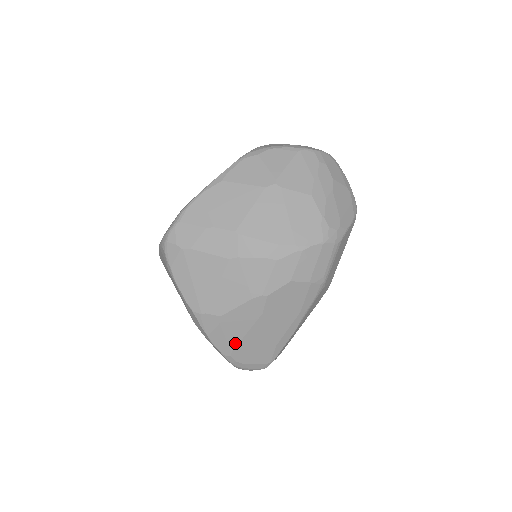
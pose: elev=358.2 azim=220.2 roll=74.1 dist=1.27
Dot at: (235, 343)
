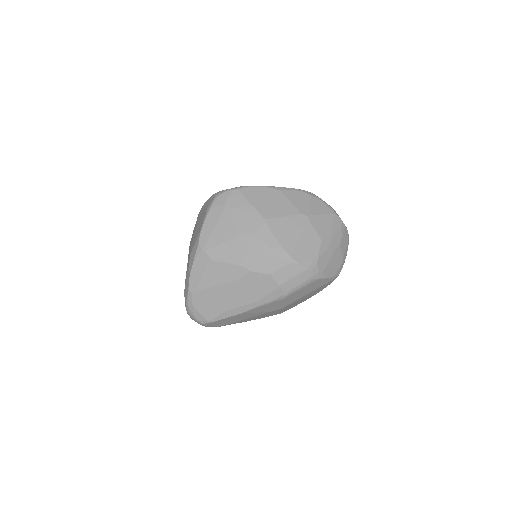
Dot at: (203, 286)
